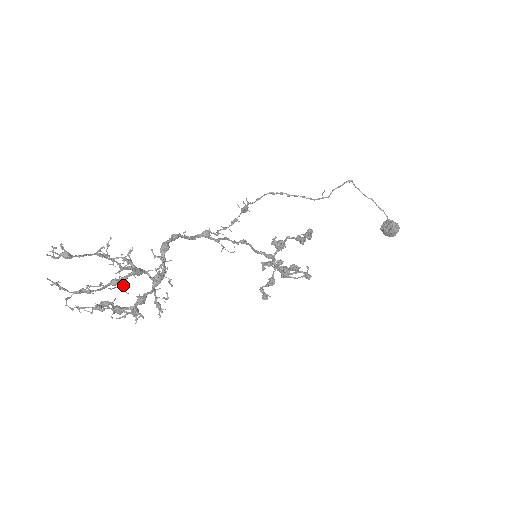
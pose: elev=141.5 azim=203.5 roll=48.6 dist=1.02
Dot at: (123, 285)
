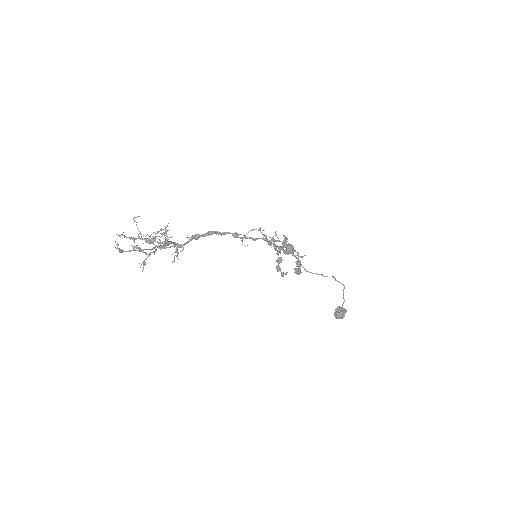
Dot at: (162, 235)
